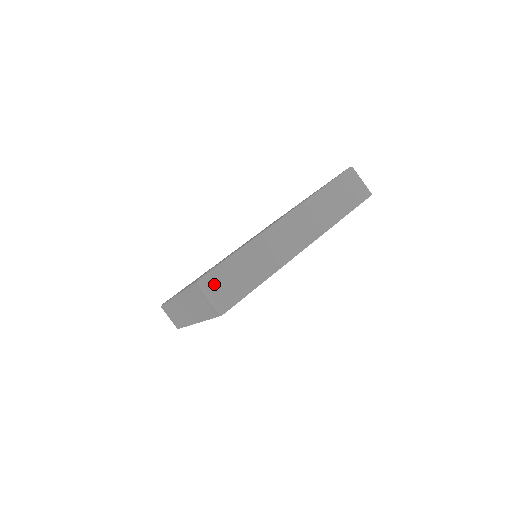
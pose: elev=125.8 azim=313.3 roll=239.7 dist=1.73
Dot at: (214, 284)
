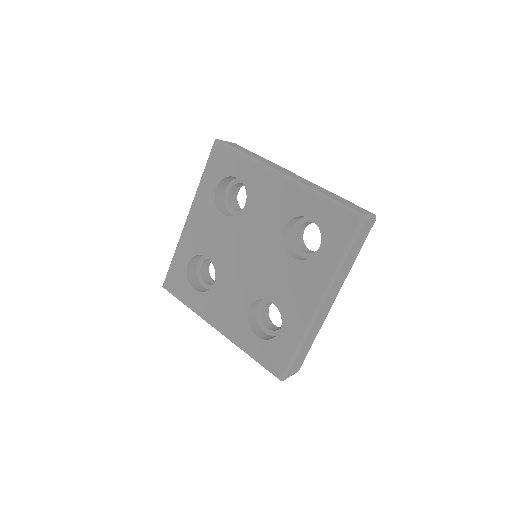
Dot at: (291, 373)
